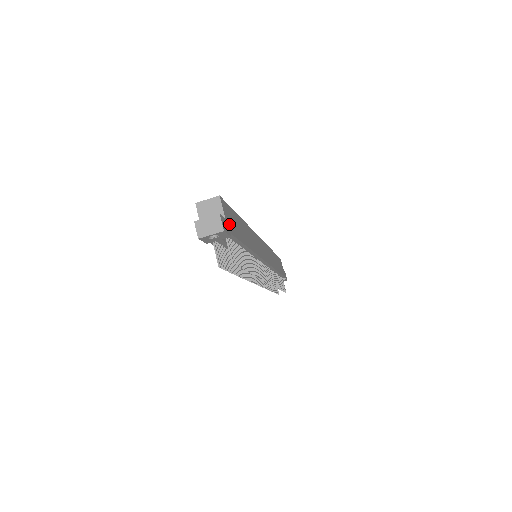
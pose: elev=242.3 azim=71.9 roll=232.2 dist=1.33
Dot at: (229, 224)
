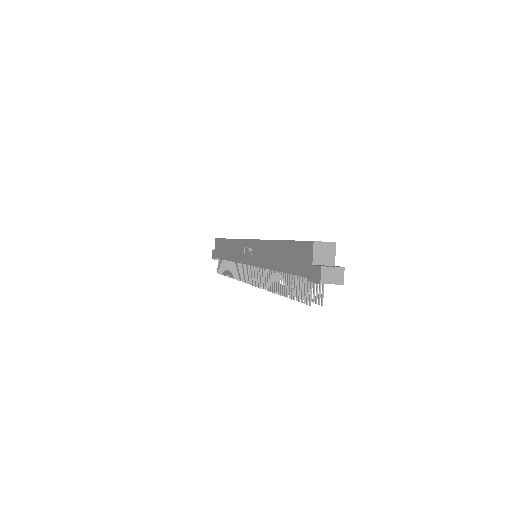
Dot at: occluded
